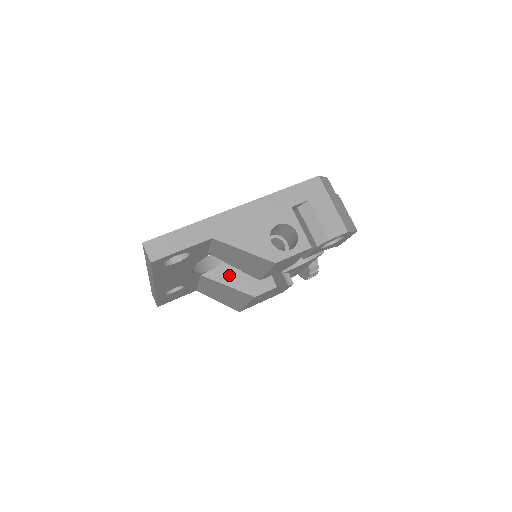
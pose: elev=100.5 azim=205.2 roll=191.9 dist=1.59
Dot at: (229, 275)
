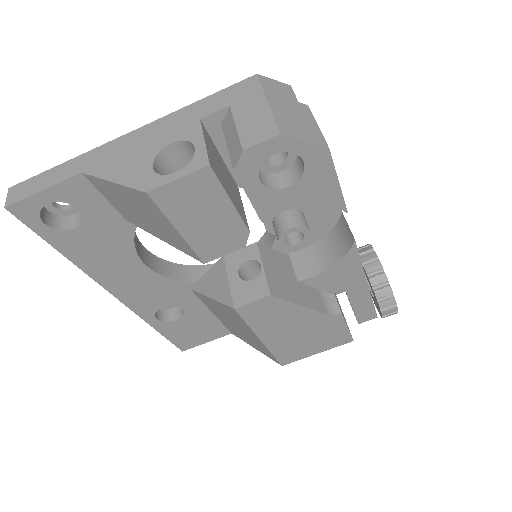
Dot at: (214, 282)
